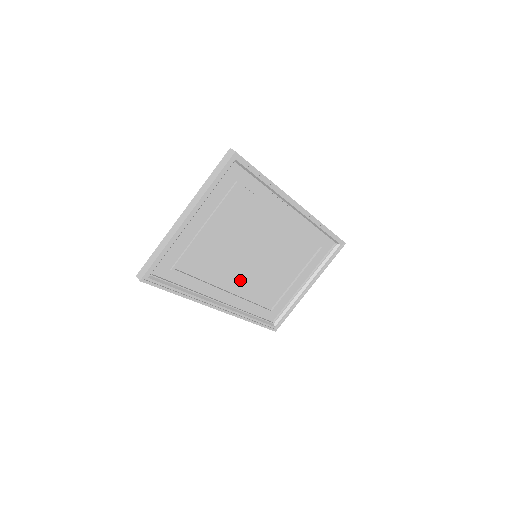
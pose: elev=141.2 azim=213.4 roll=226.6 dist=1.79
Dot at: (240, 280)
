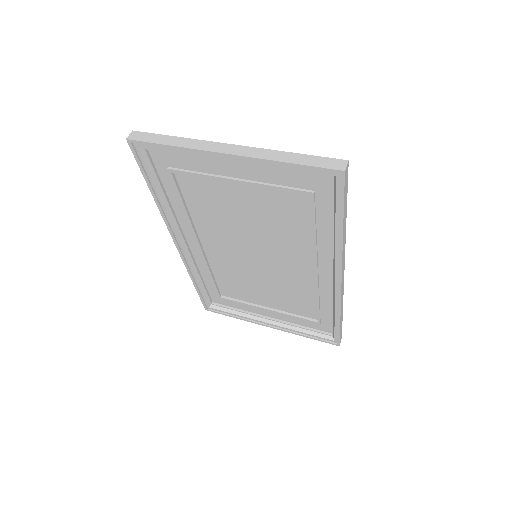
Dot at: (221, 250)
